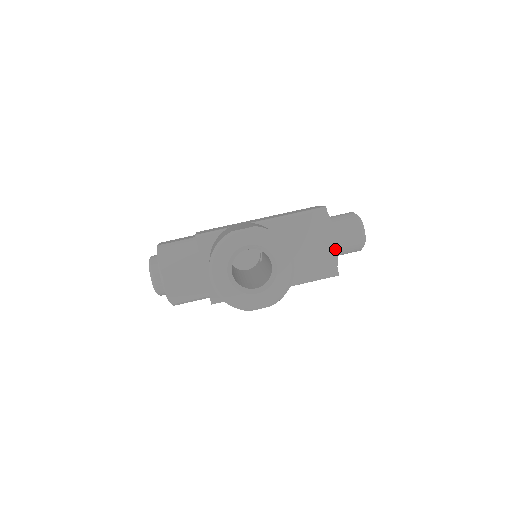
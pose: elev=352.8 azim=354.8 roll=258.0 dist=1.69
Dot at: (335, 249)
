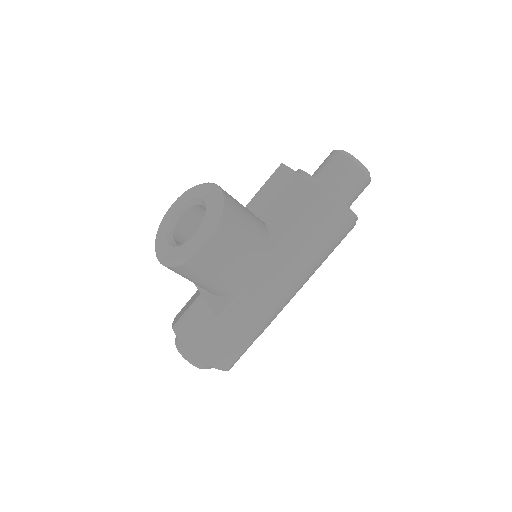
Dot at: (310, 179)
